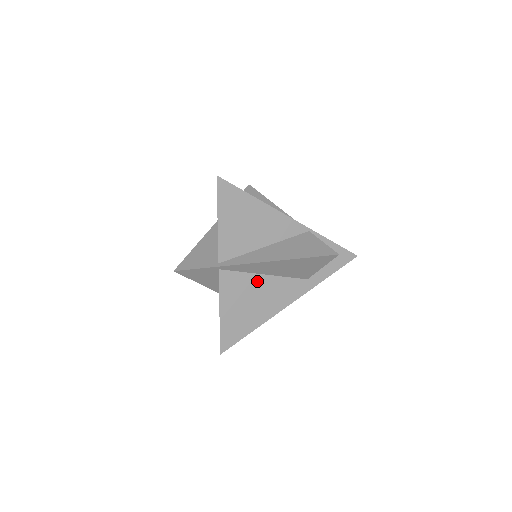
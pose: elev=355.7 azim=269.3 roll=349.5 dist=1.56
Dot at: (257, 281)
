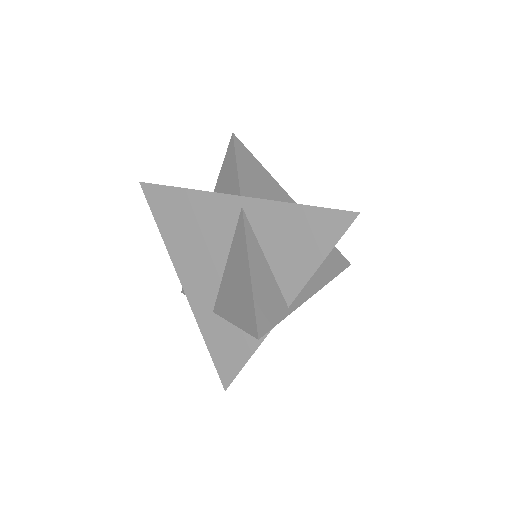
Dot at: occluded
